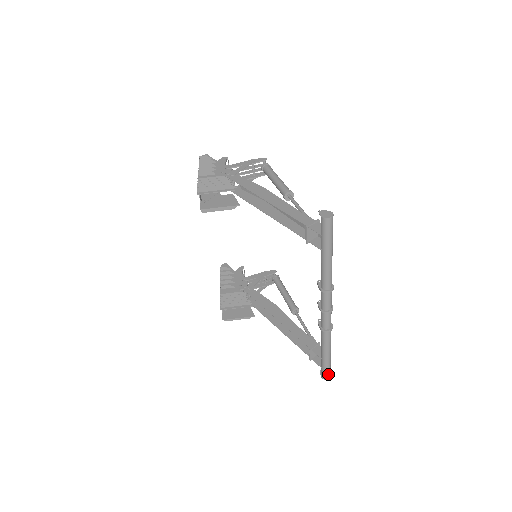
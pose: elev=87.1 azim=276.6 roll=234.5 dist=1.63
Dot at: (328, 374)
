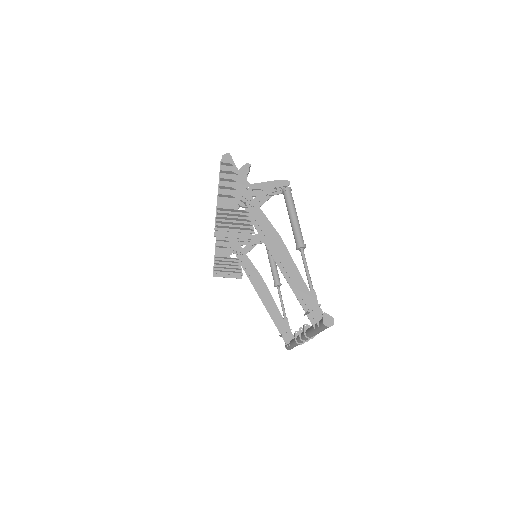
Dot at: occluded
